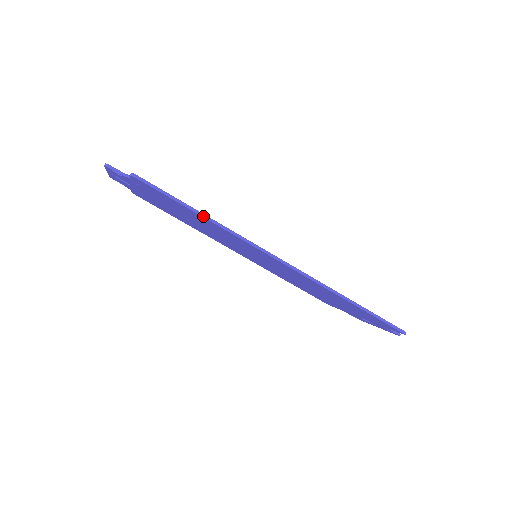
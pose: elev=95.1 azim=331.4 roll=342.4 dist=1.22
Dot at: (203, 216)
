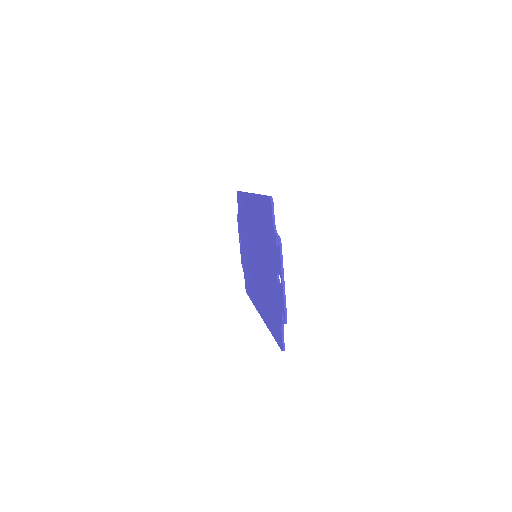
Dot at: occluded
